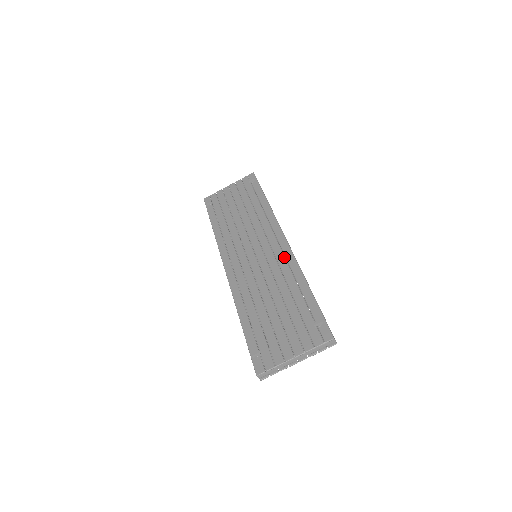
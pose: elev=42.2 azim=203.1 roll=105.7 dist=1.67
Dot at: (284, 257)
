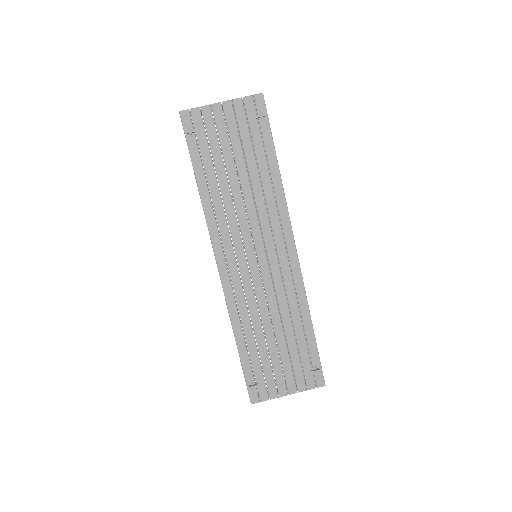
Dot at: occluded
